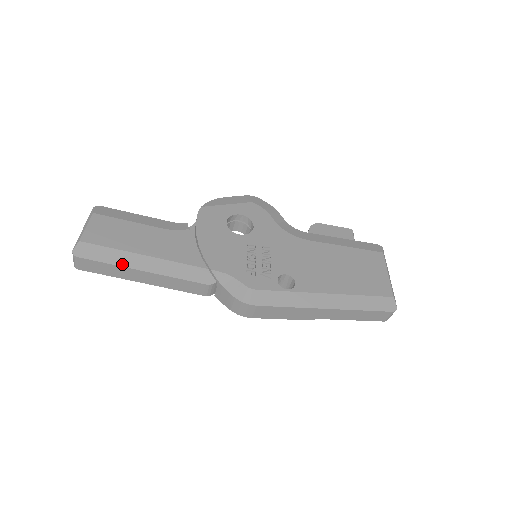
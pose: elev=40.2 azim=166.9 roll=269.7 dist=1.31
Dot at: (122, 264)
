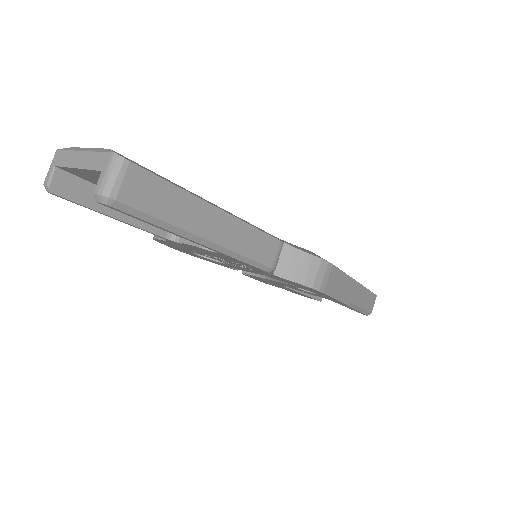
Dot at: (191, 193)
